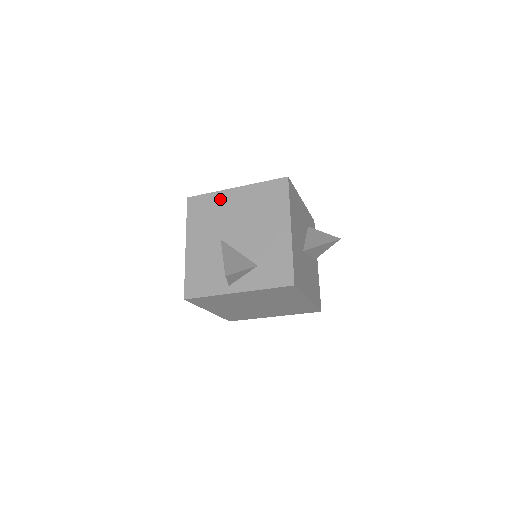
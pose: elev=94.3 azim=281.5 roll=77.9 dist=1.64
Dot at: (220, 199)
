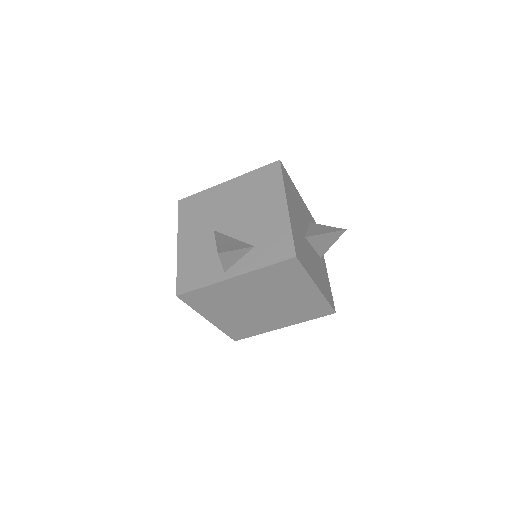
Dot at: (212, 194)
